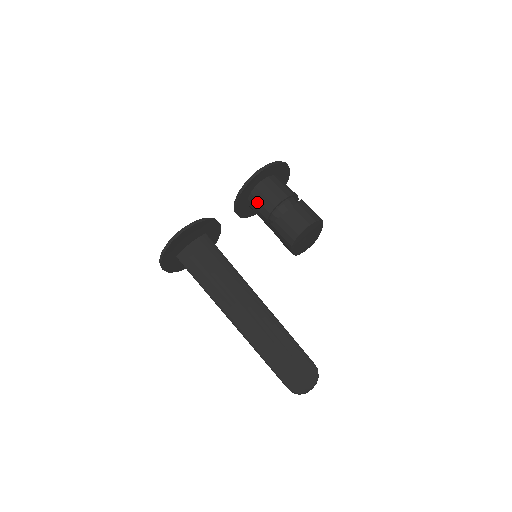
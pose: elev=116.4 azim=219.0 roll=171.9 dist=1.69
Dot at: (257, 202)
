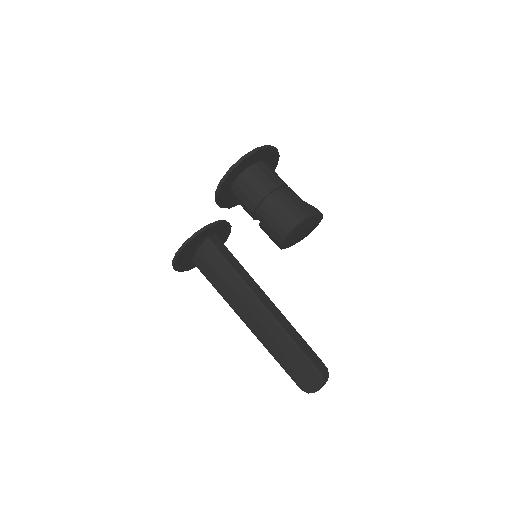
Dot at: (239, 203)
